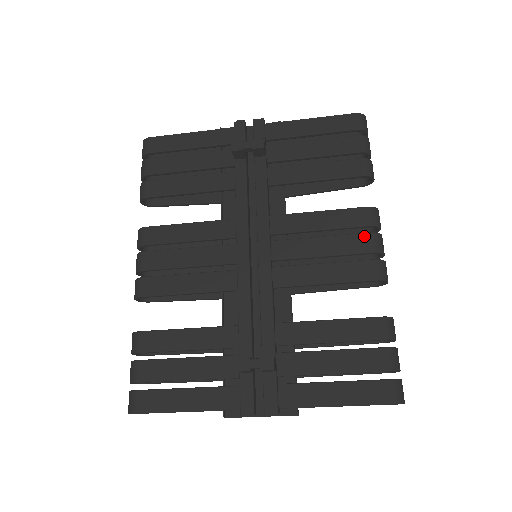
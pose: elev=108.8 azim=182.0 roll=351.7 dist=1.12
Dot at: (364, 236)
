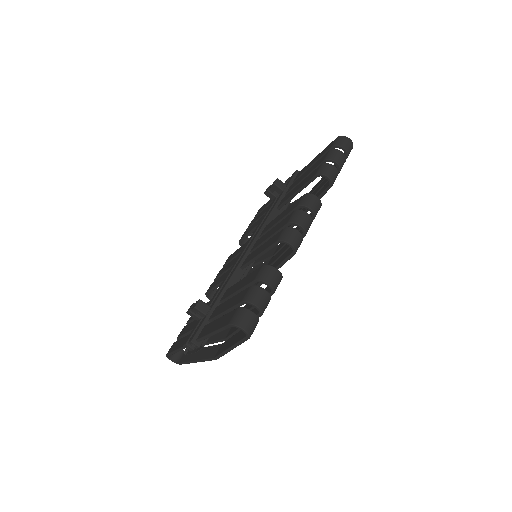
Dot at: (290, 215)
